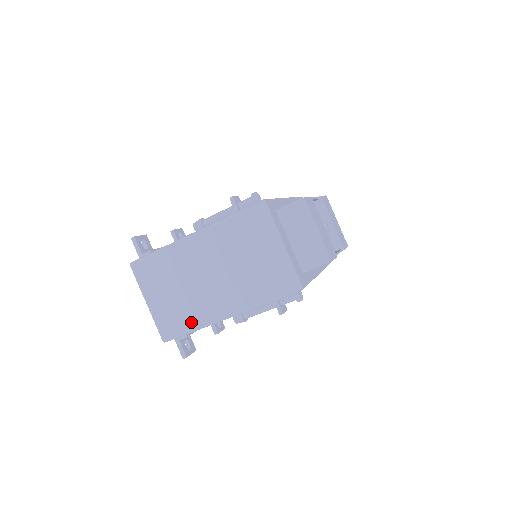
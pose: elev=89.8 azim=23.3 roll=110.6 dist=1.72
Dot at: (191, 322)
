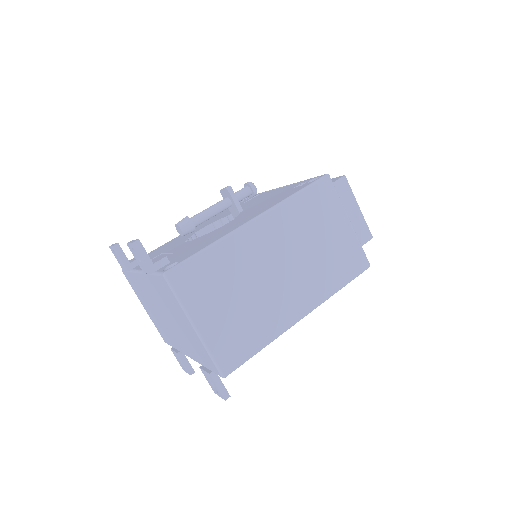
Dot at: (261, 336)
